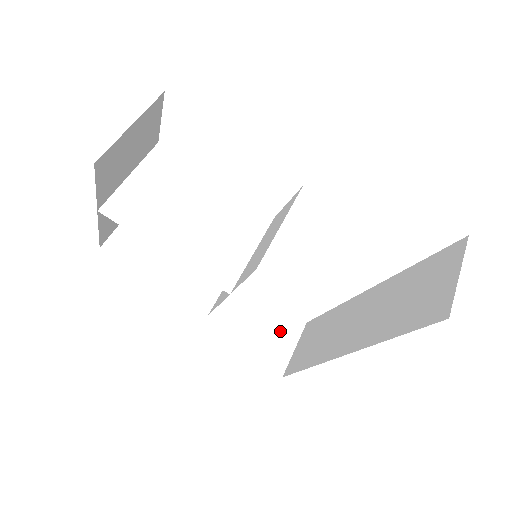
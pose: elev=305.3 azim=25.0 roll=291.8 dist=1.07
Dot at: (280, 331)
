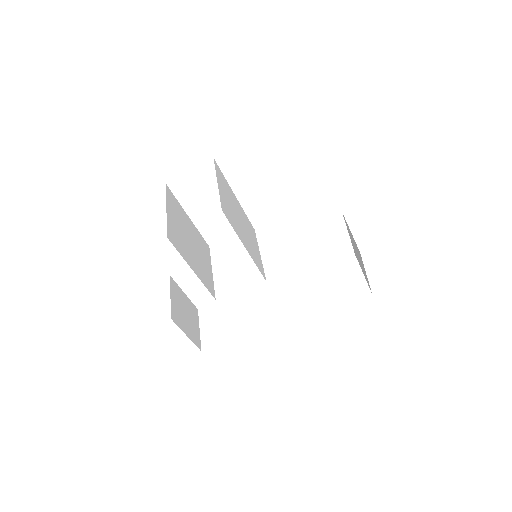
Dot at: (192, 316)
